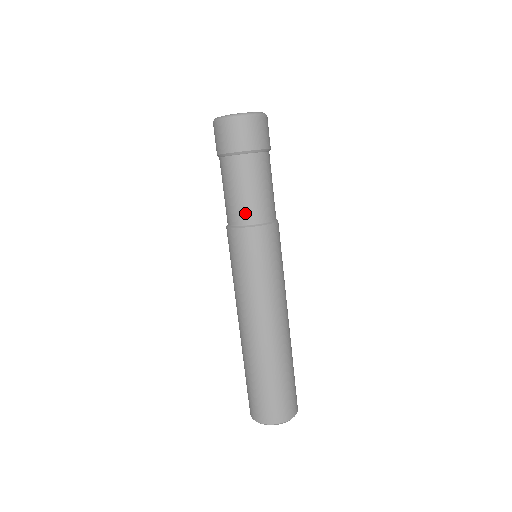
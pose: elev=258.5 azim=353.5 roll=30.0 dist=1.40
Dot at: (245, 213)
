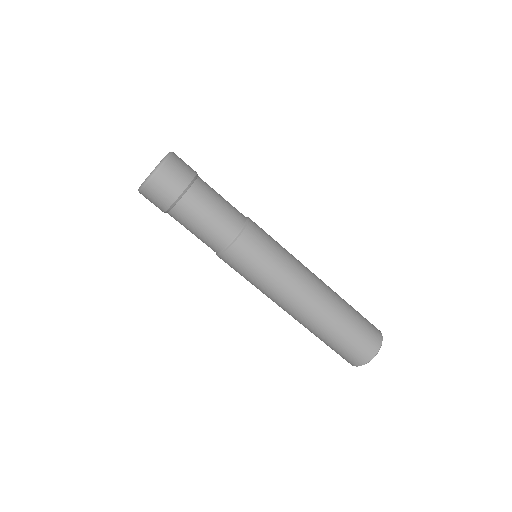
Dot at: (211, 245)
